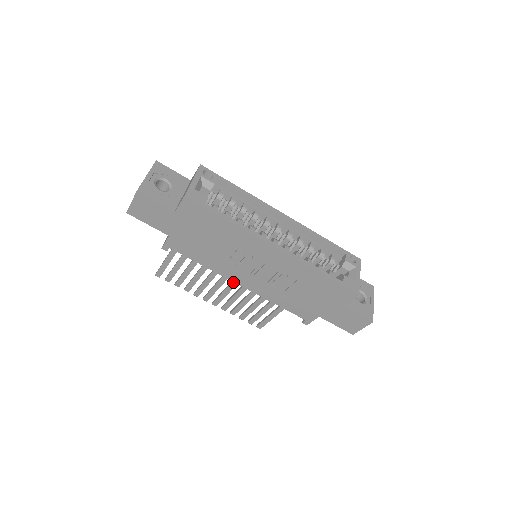
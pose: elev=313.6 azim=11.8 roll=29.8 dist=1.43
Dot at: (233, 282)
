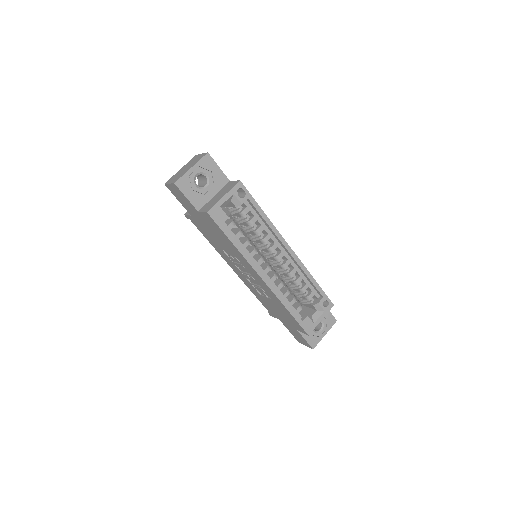
Dot at: occluded
